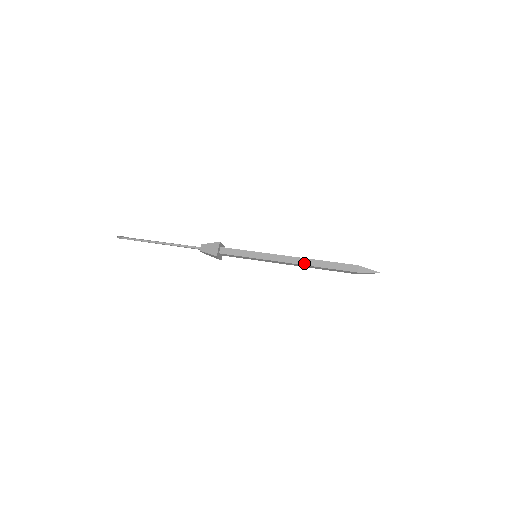
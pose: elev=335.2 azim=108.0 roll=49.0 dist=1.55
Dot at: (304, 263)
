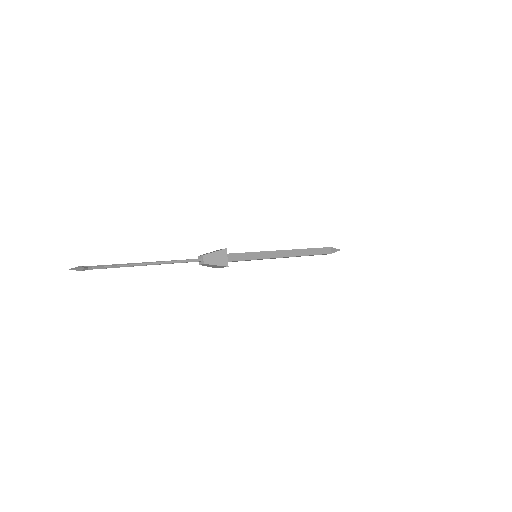
Dot at: (297, 254)
